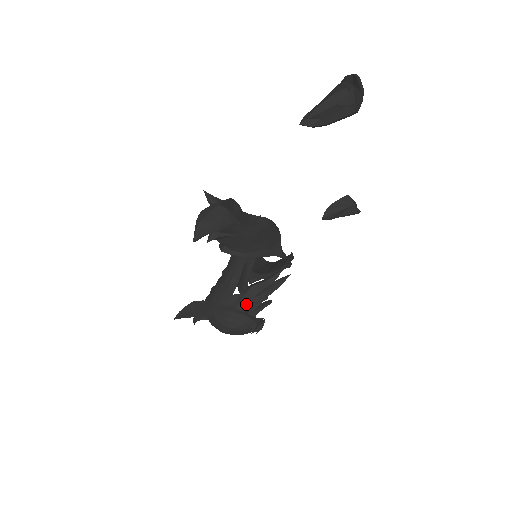
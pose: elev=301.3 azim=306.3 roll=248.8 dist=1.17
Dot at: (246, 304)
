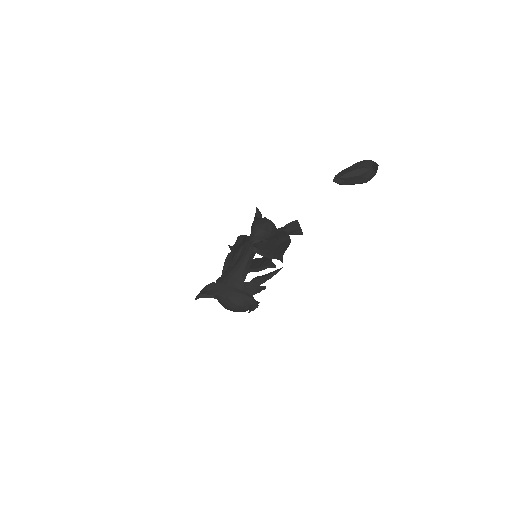
Dot at: (254, 290)
